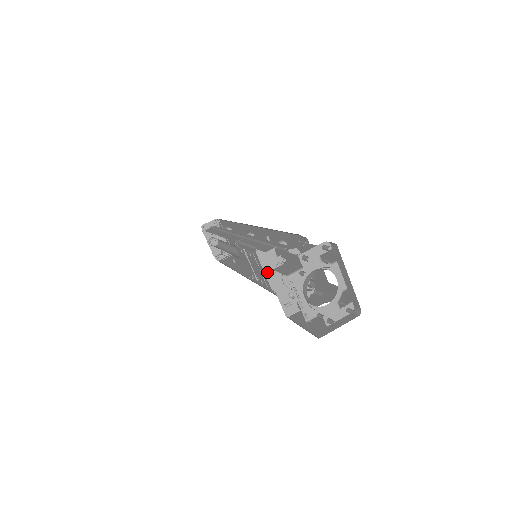
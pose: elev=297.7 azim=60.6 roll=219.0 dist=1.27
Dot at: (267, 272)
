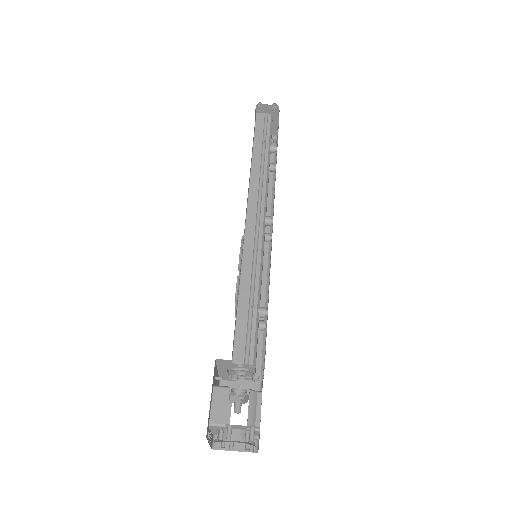
Dot at: (217, 365)
